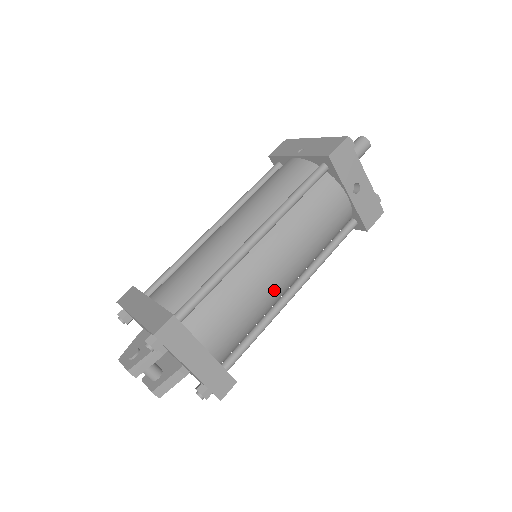
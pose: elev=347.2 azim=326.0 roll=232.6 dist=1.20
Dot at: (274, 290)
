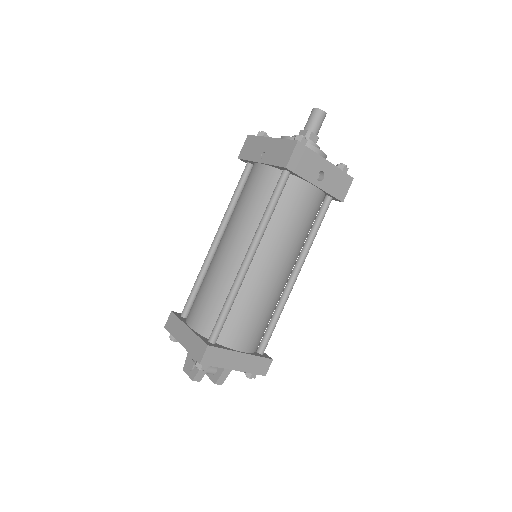
Dot at: (278, 287)
